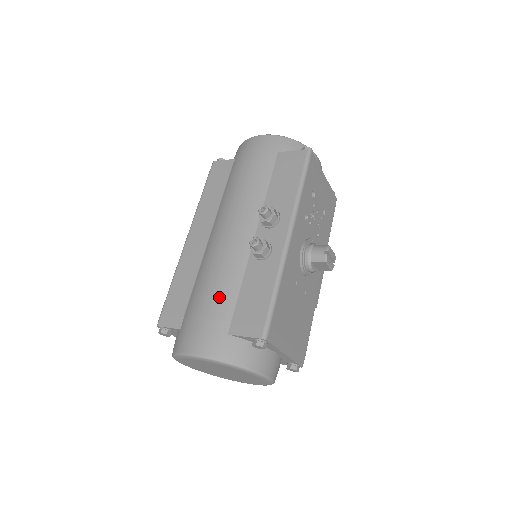
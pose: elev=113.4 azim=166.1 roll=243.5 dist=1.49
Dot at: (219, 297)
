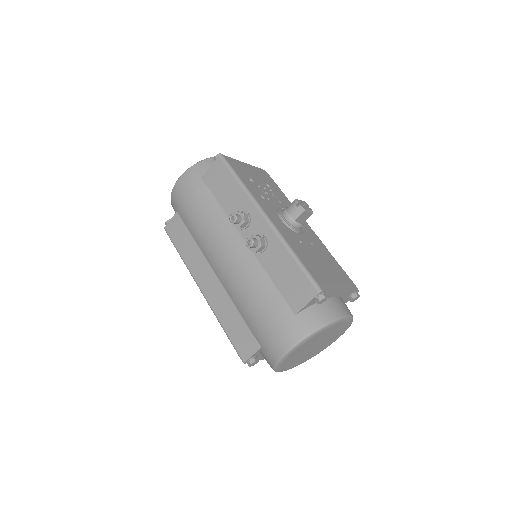
Dot at: (264, 300)
